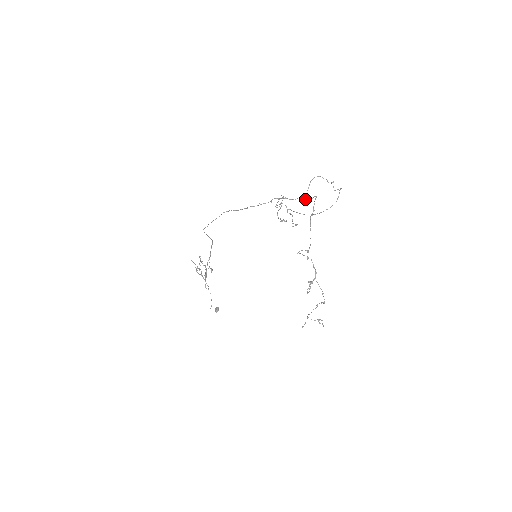
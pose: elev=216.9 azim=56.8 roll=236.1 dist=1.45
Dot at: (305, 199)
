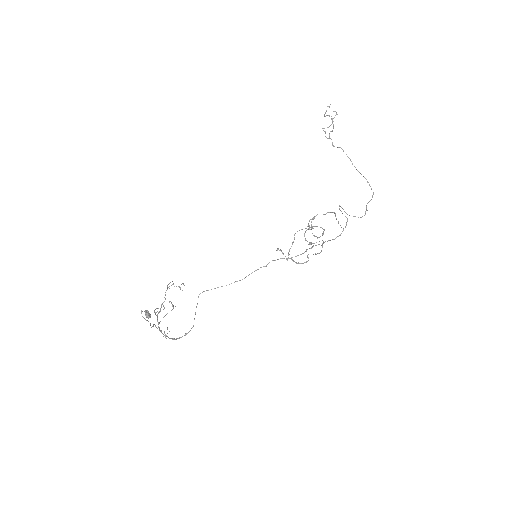
Dot at: (333, 239)
